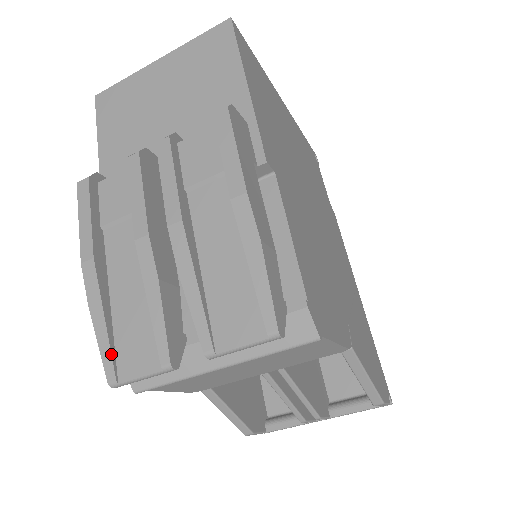
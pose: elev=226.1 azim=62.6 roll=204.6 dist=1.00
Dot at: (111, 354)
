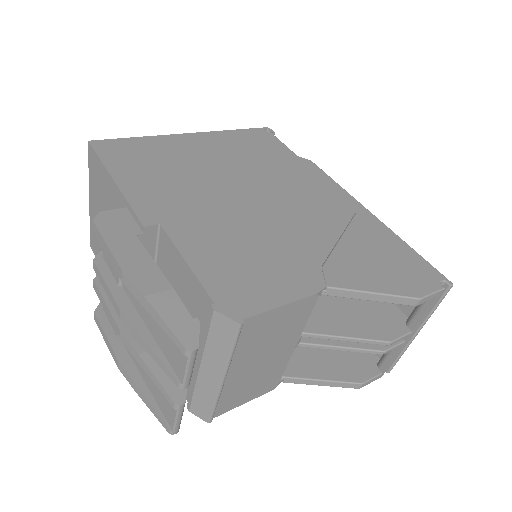
Dot at: (158, 415)
